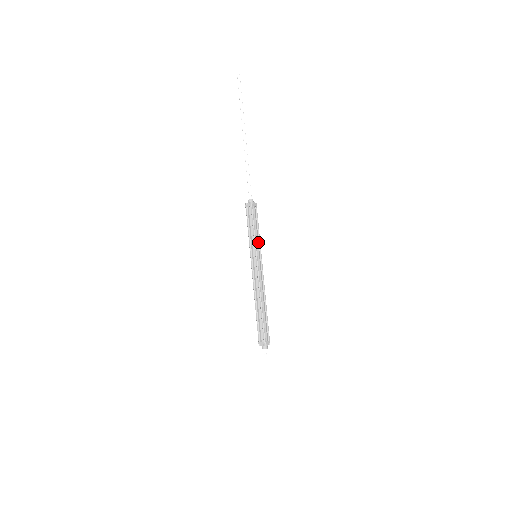
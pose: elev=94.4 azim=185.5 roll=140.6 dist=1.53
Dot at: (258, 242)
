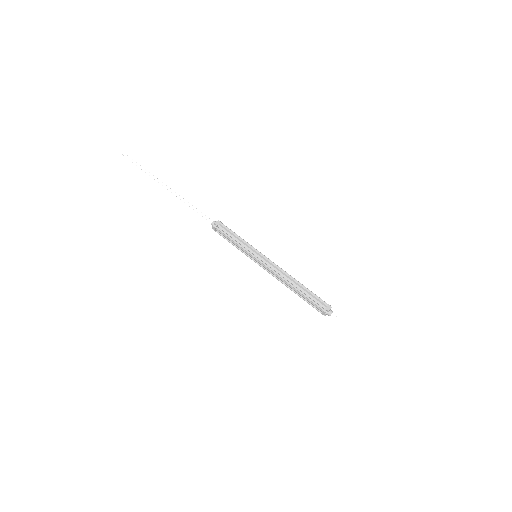
Dot at: occluded
